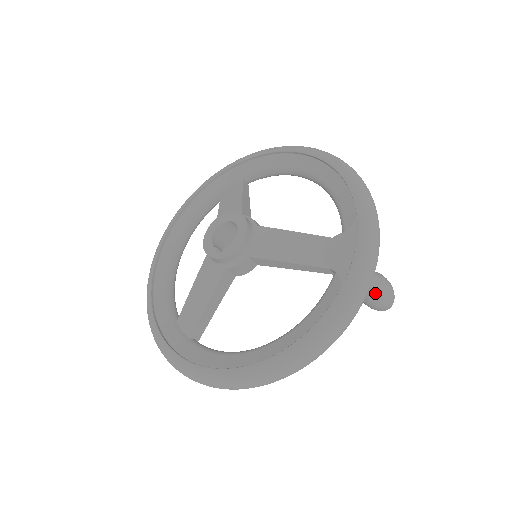
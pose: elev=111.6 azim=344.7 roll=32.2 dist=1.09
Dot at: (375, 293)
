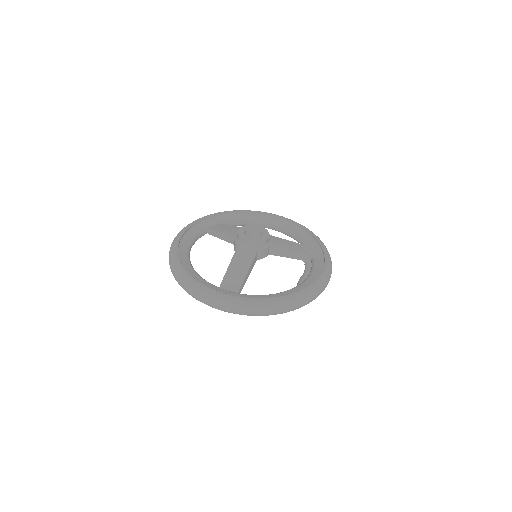
Dot at: occluded
